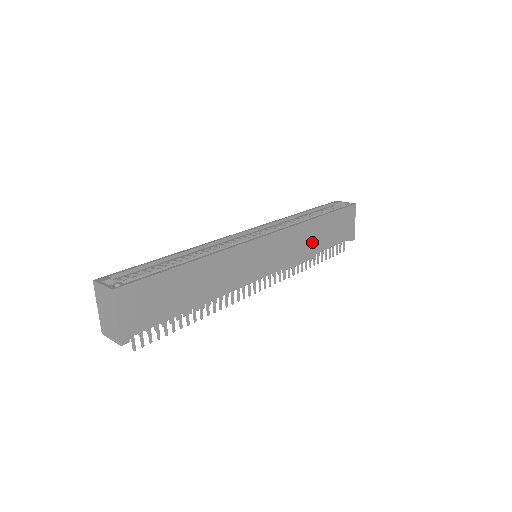
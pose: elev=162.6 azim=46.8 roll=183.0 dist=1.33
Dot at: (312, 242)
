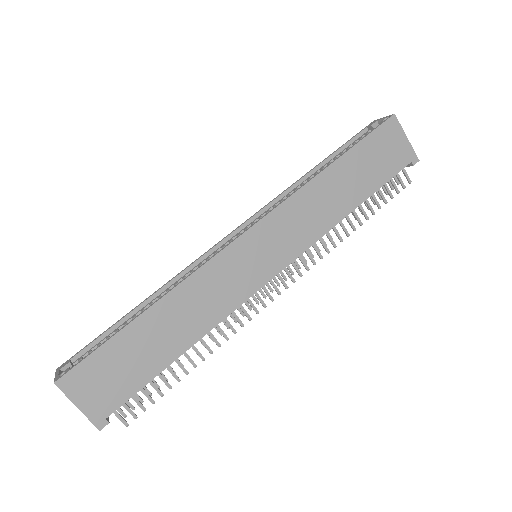
Dot at: (335, 202)
